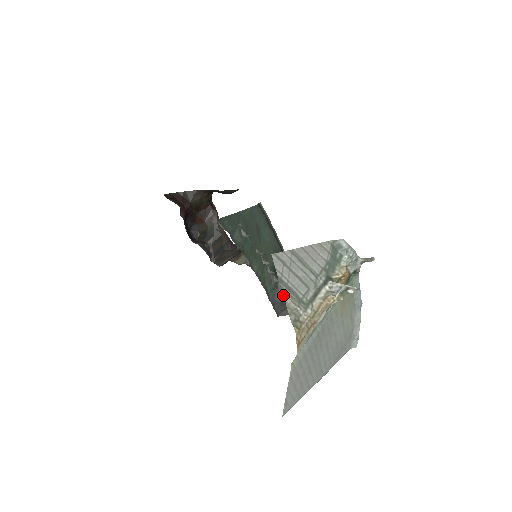
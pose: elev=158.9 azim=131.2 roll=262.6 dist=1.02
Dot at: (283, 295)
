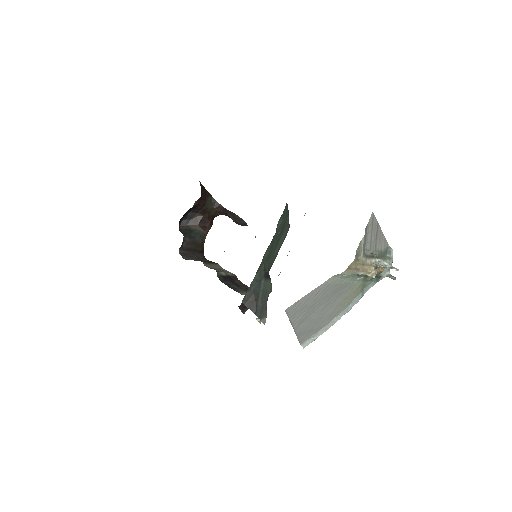
Dot at: (258, 291)
